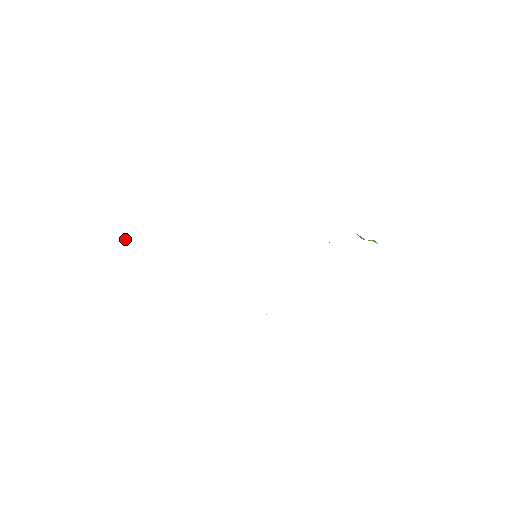
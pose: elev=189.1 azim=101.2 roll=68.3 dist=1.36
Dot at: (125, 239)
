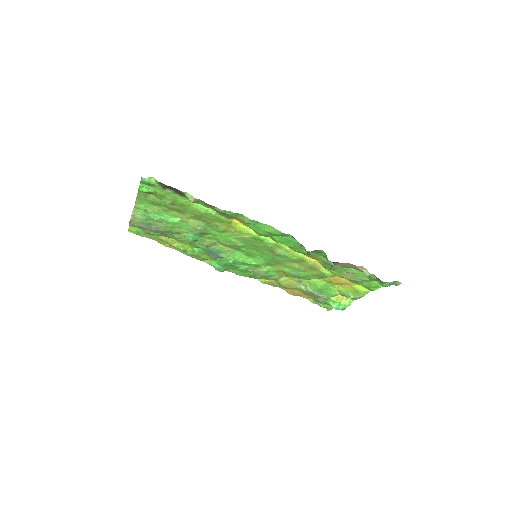
Dot at: (143, 226)
